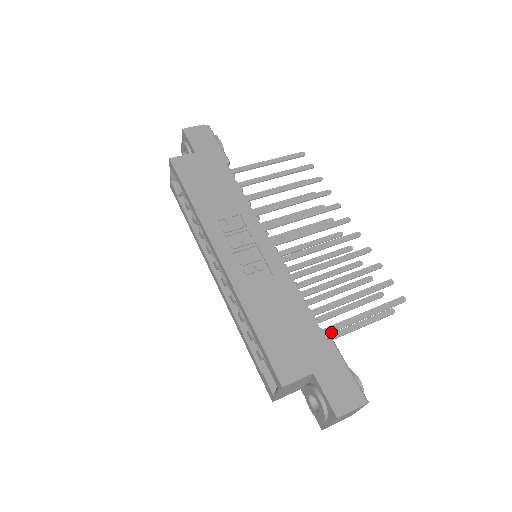
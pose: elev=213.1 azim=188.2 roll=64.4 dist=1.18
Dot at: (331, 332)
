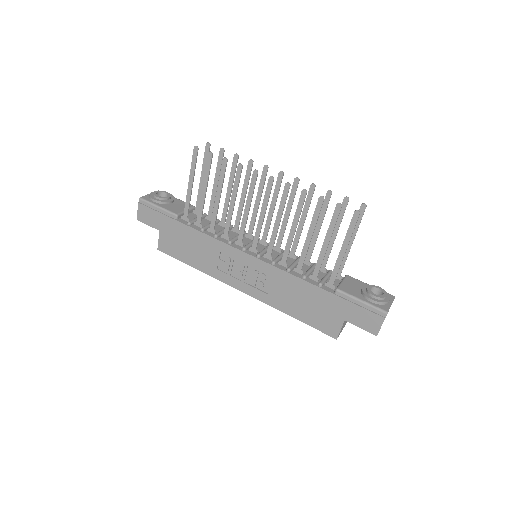
Dot at: (334, 281)
